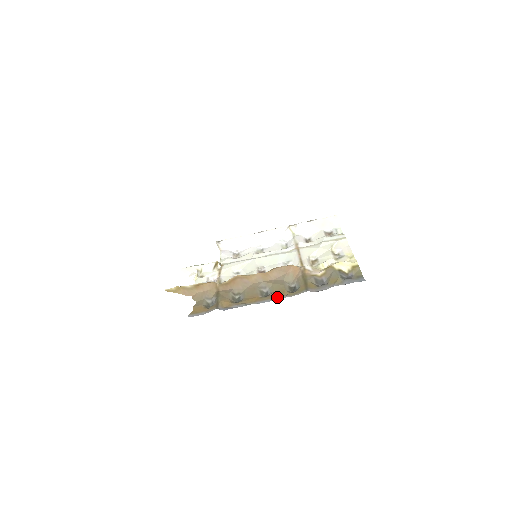
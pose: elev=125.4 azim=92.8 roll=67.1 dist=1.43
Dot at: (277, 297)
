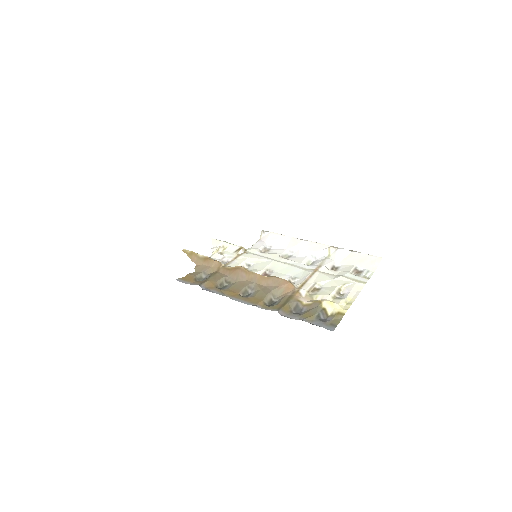
Dot at: (251, 302)
